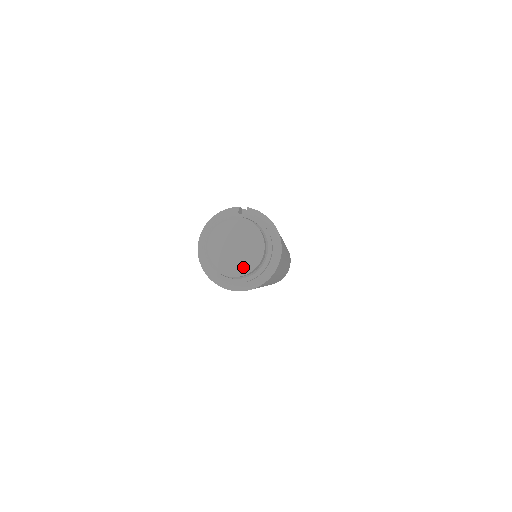
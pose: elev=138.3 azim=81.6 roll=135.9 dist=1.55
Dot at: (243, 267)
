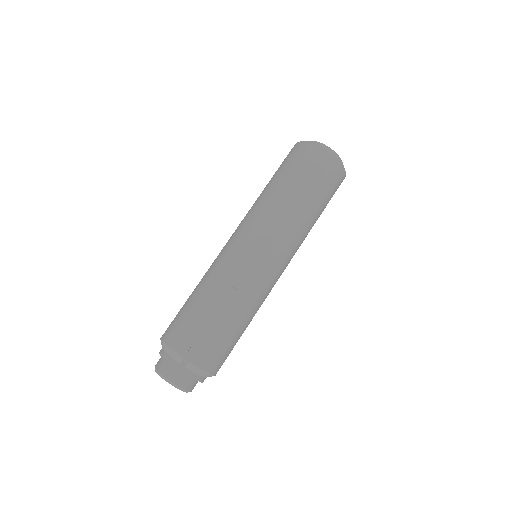
Dot at: occluded
